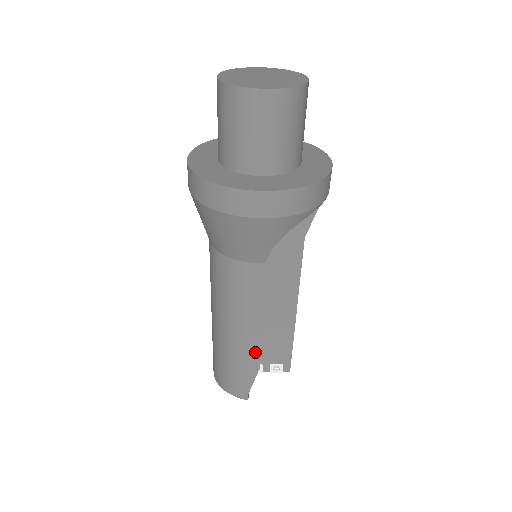
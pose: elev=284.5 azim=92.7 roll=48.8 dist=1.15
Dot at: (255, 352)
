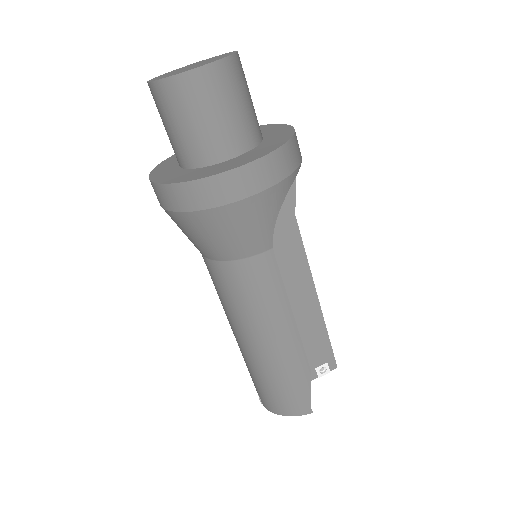
Dot at: (299, 354)
